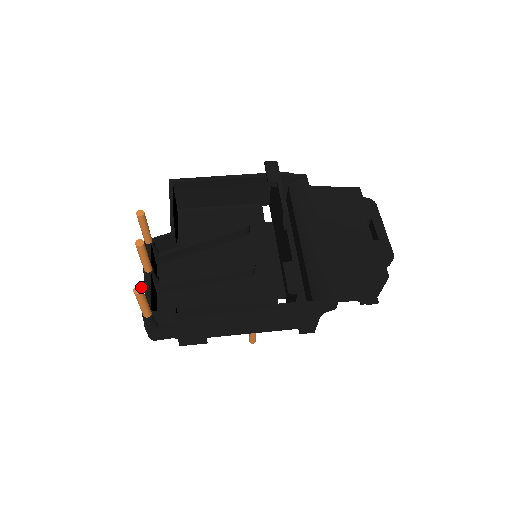
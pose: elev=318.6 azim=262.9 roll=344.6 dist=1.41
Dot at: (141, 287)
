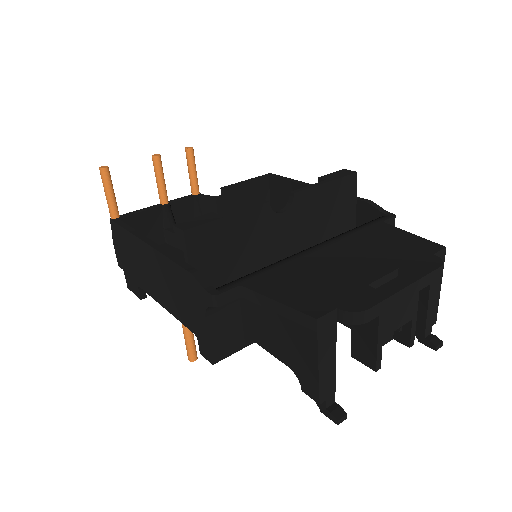
Dot at: (107, 167)
